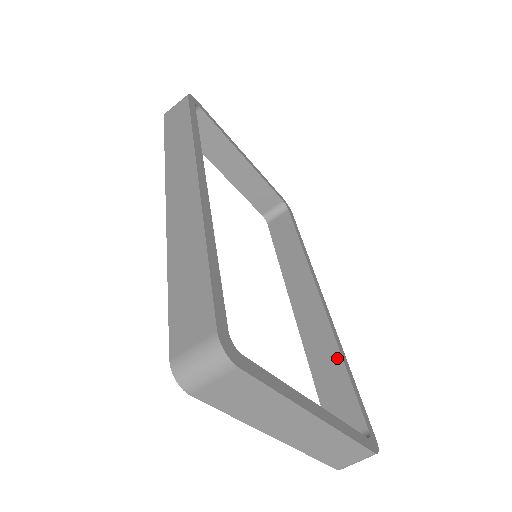
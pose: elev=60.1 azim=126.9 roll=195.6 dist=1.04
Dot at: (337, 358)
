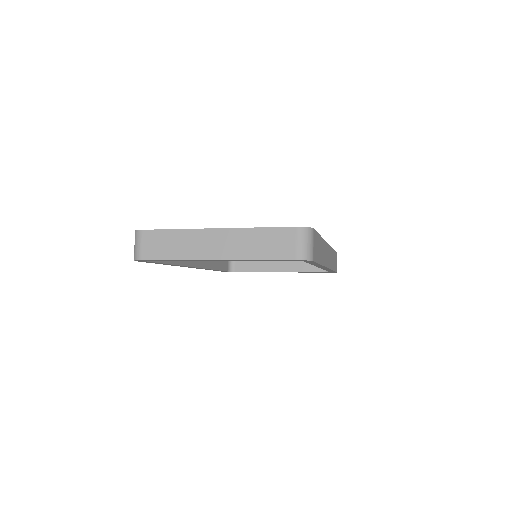
Dot at: occluded
